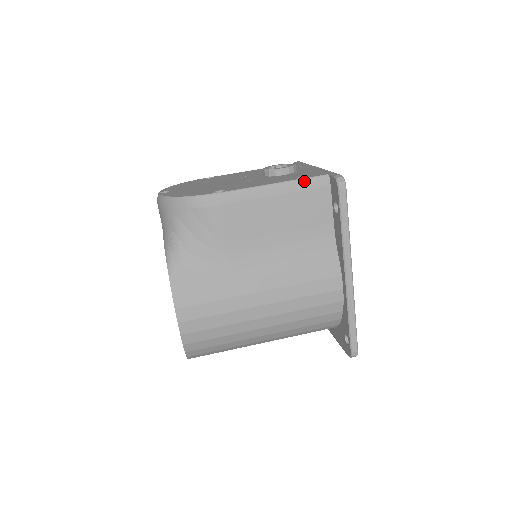
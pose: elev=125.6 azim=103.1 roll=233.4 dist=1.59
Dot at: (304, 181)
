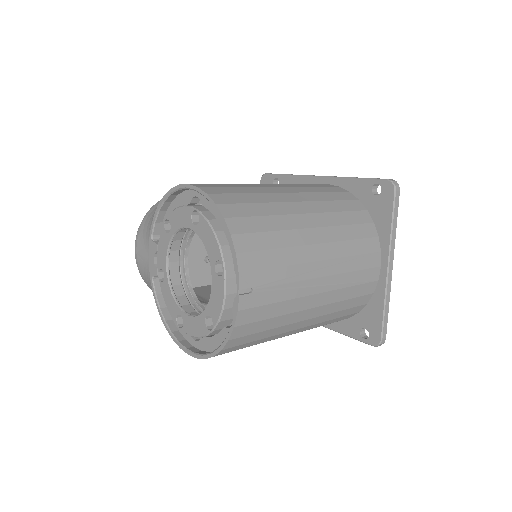
Dot at: occluded
